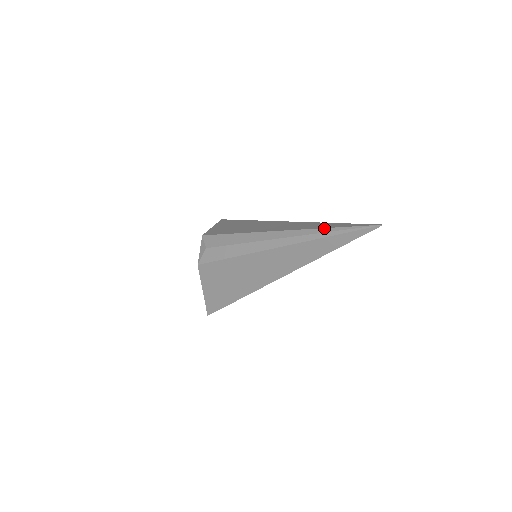
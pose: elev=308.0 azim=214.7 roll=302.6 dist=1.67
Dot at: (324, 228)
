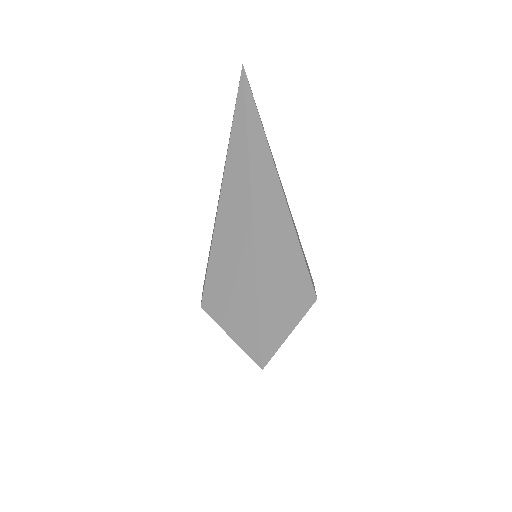
Dot at: occluded
